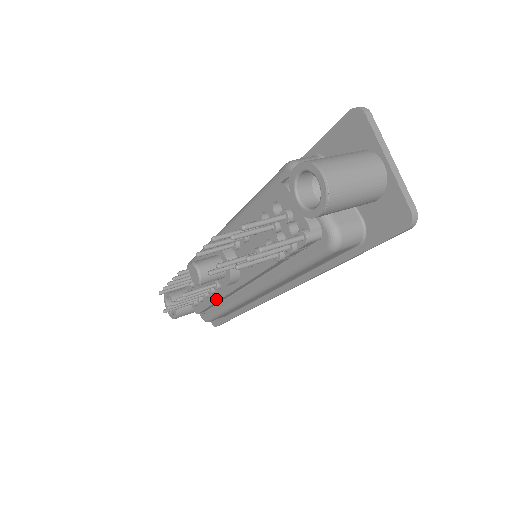
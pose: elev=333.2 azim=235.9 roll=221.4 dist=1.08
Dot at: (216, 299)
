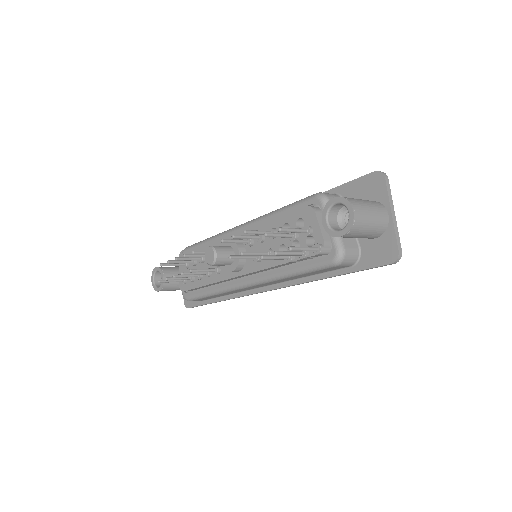
Dot at: (210, 282)
